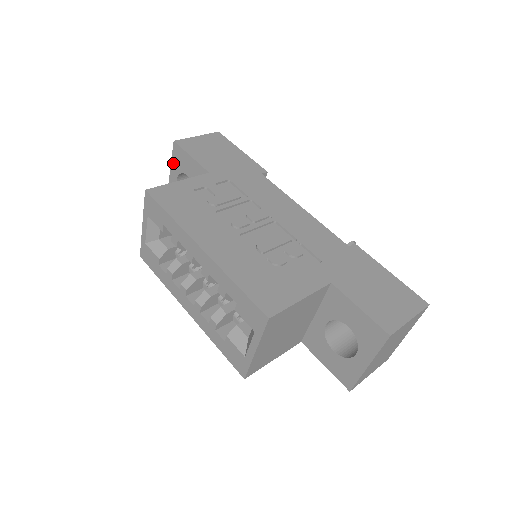
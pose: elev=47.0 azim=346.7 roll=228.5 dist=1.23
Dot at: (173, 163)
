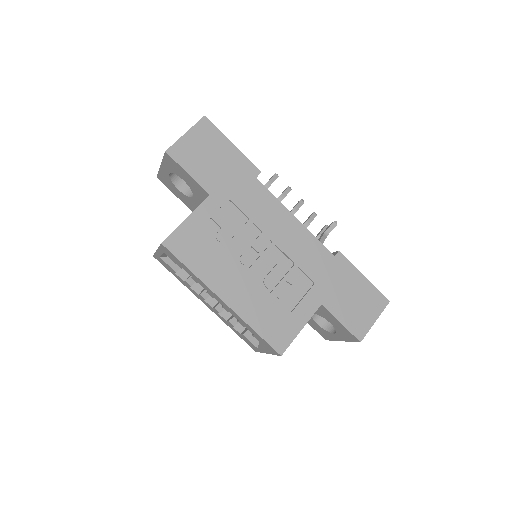
Dot at: (165, 163)
